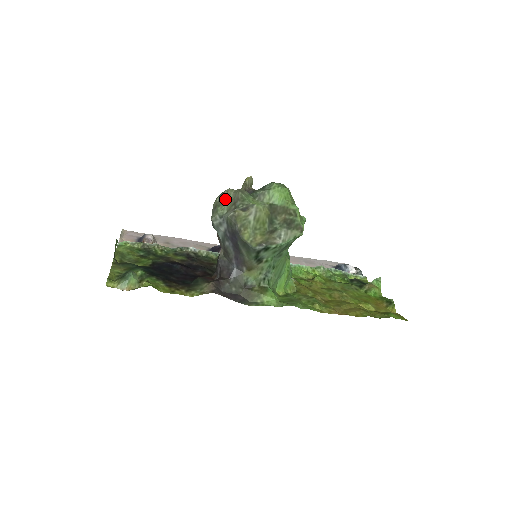
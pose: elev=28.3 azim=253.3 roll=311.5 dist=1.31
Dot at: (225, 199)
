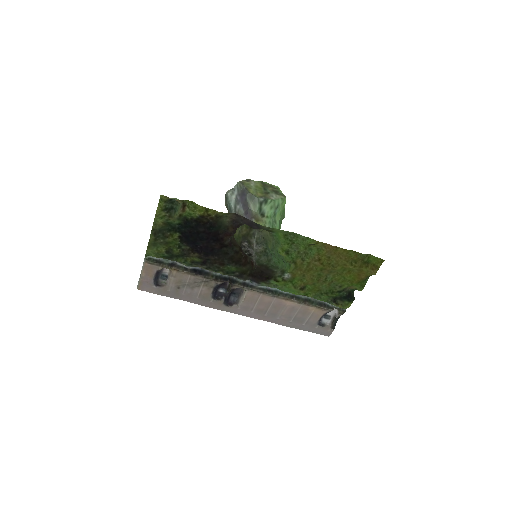
Dot at: occluded
